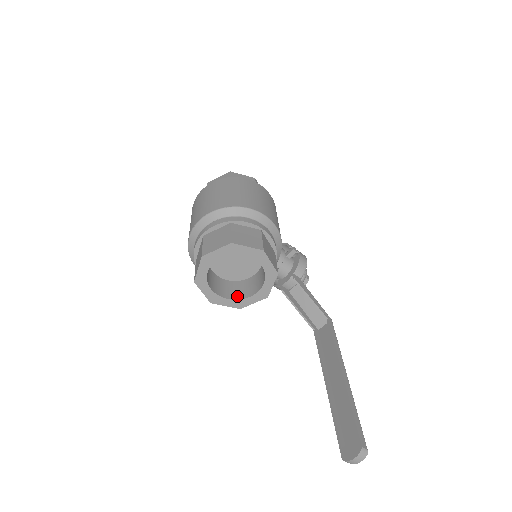
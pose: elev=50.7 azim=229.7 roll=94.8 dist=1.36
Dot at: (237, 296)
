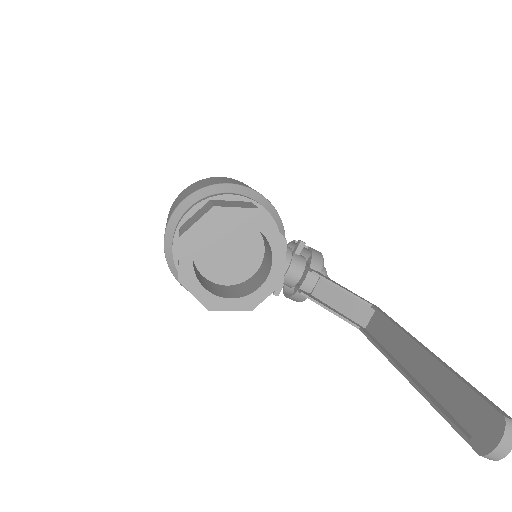
Dot at: (242, 294)
